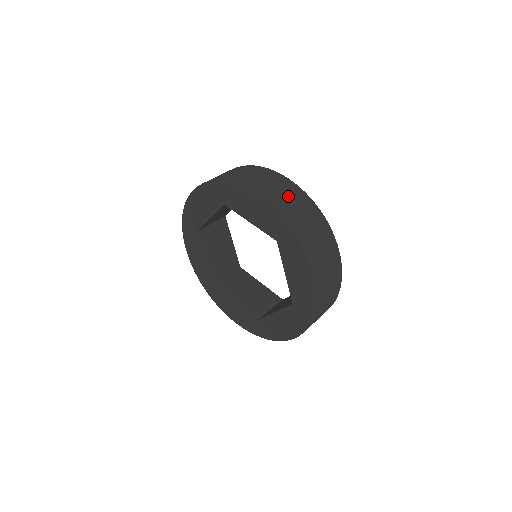
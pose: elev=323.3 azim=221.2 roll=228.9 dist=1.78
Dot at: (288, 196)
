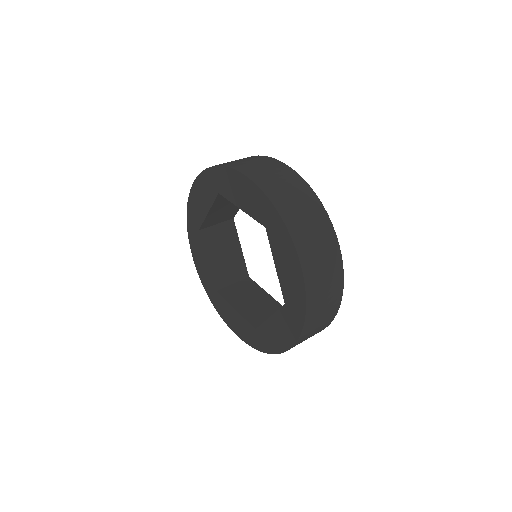
Dot at: (327, 282)
